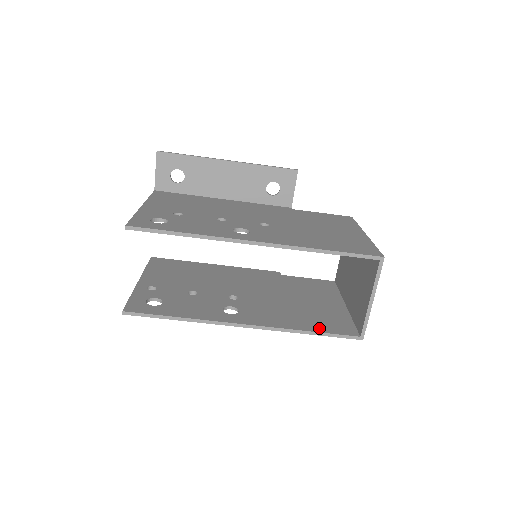
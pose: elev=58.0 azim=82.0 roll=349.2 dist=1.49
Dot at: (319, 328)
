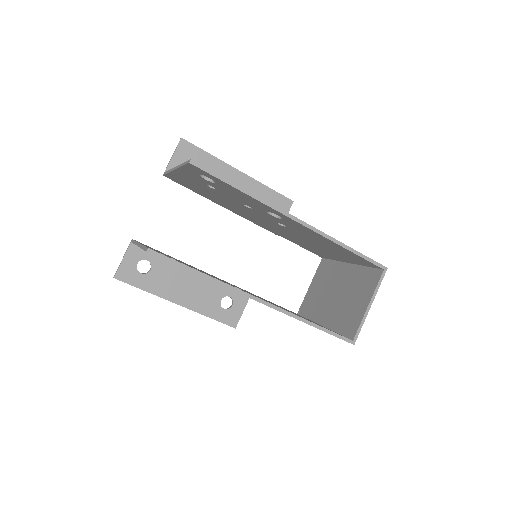
Dot at: (319, 325)
